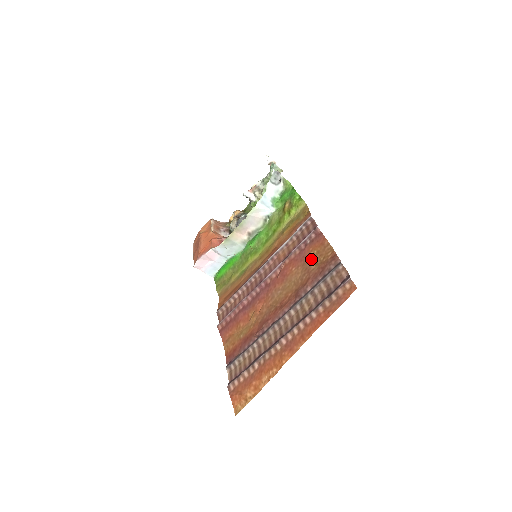
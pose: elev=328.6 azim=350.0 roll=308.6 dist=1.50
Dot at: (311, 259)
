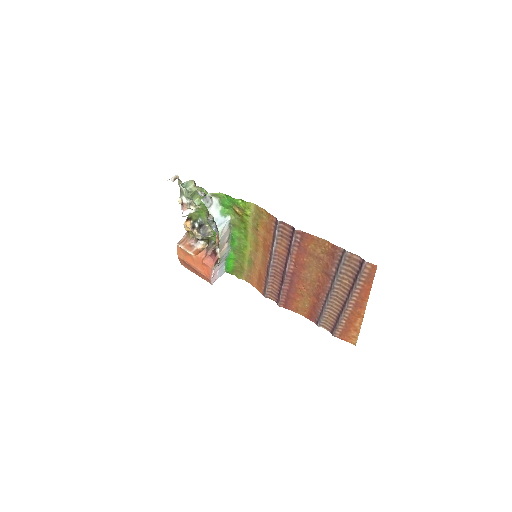
Dot at: (314, 251)
